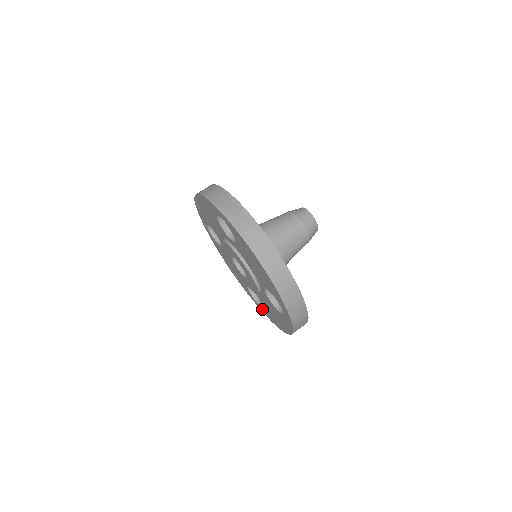
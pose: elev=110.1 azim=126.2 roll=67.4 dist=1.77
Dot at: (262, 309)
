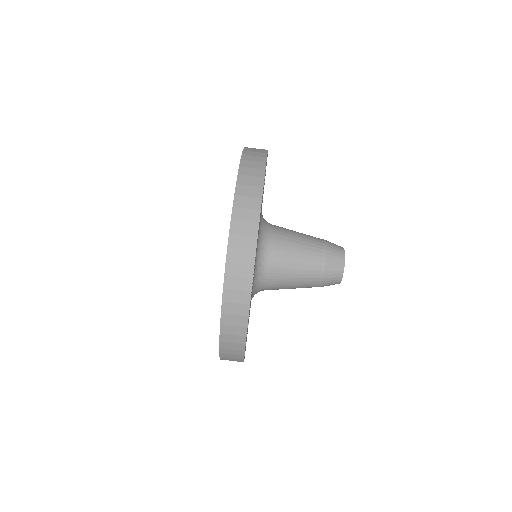
Dot at: occluded
